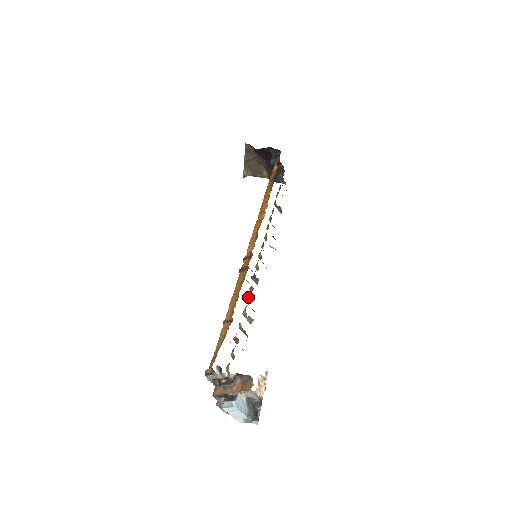
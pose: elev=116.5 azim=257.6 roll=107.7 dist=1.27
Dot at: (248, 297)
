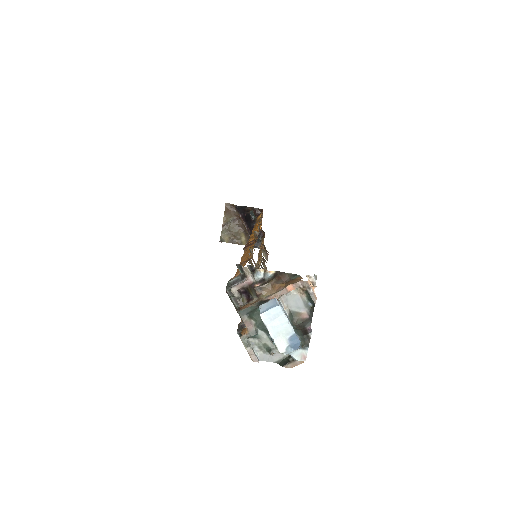
Dot at: occluded
